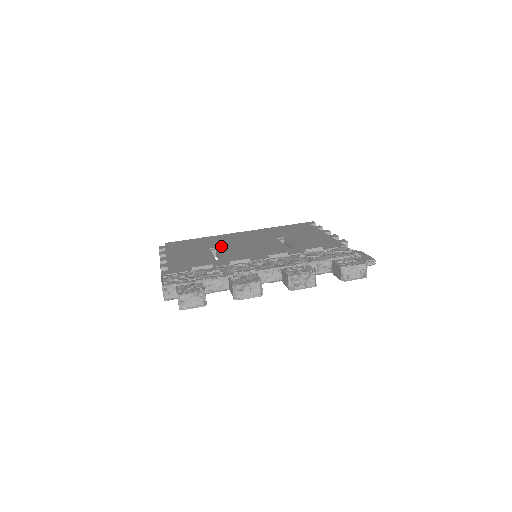
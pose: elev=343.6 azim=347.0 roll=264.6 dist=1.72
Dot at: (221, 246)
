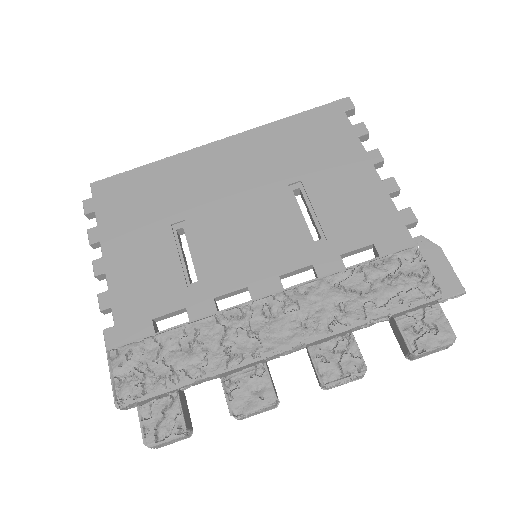
Dot at: (191, 216)
